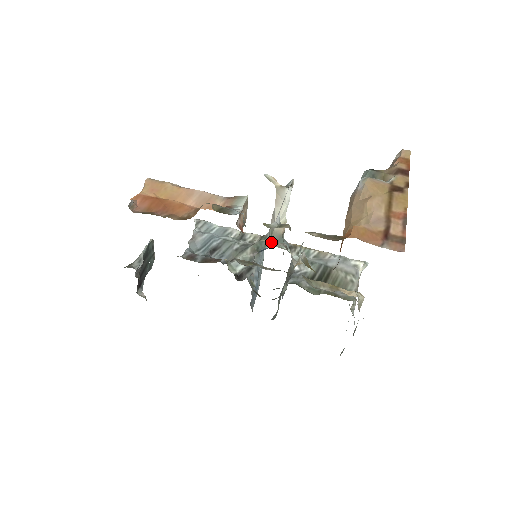
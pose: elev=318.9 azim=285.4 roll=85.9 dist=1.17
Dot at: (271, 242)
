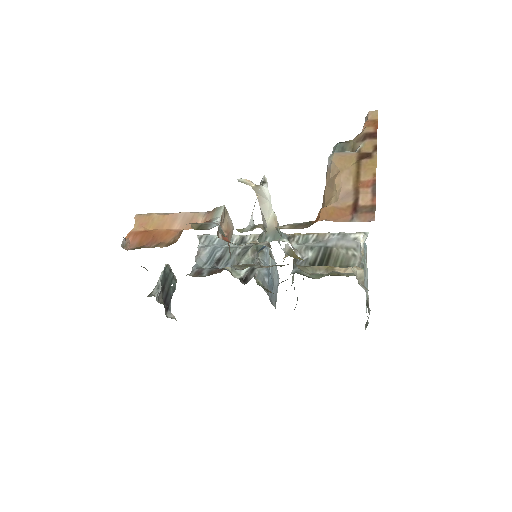
Dot at: (255, 243)
